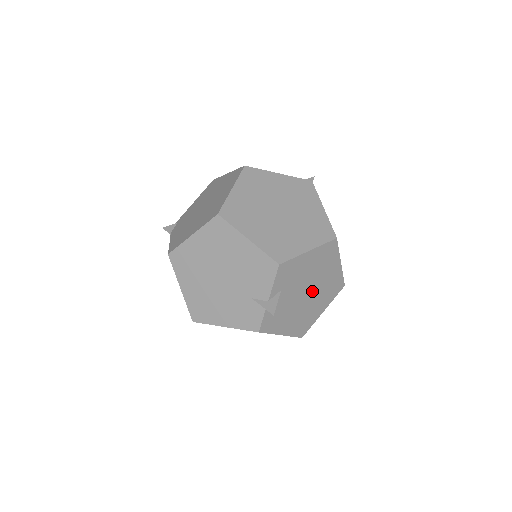
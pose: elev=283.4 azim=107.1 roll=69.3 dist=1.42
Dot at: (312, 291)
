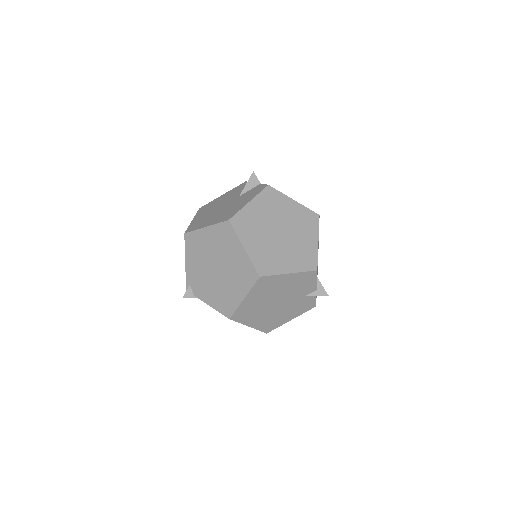
Dot at: occluded
